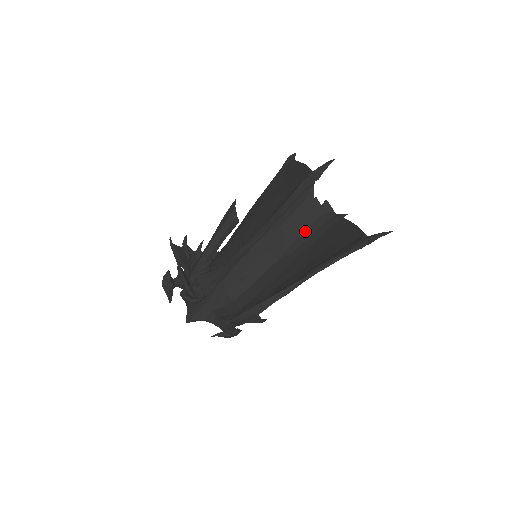
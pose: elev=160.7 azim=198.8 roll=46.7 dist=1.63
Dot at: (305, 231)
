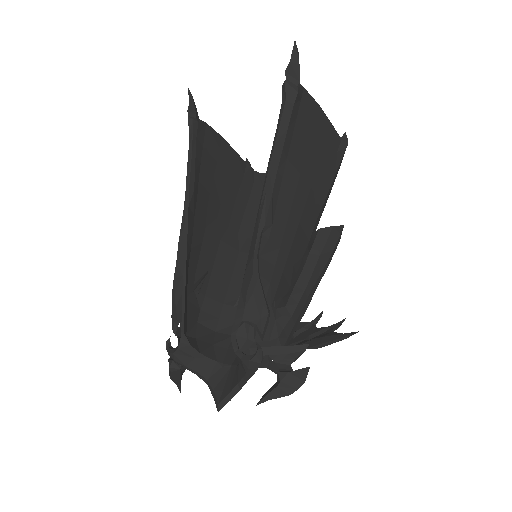
Dot at: occluded
